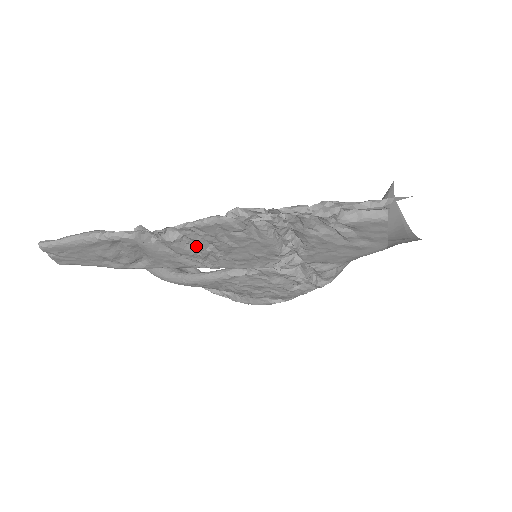
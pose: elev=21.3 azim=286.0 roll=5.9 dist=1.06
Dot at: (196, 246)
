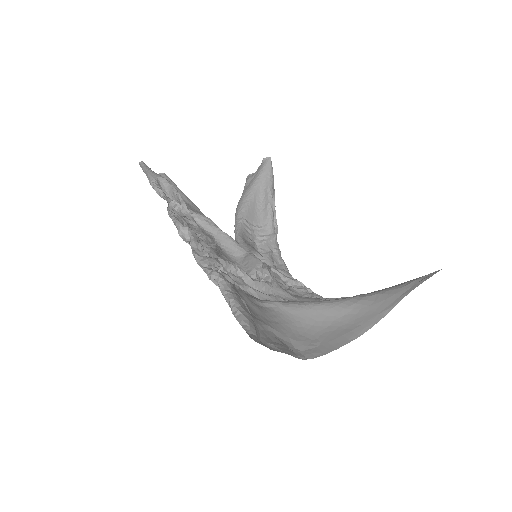
Dot at: occluded
